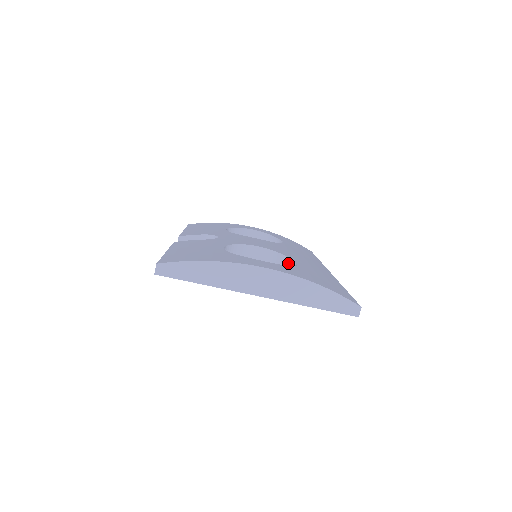
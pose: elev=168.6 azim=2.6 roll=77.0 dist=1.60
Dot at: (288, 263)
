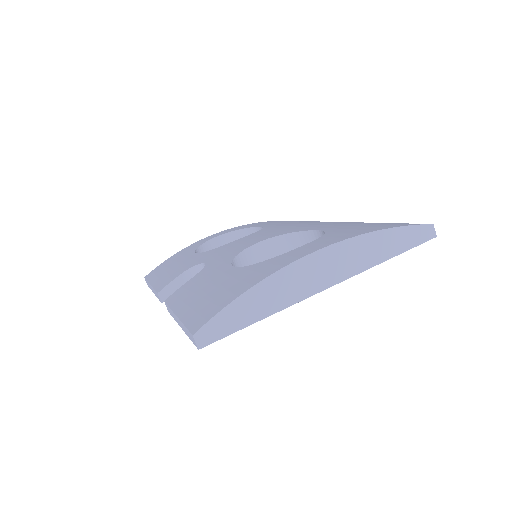
Dot at: (304, 237)
